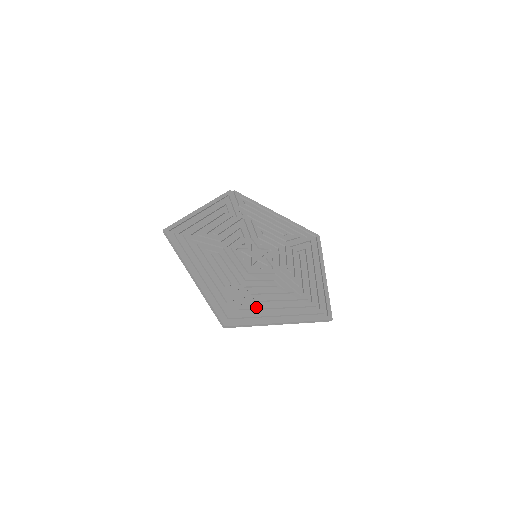
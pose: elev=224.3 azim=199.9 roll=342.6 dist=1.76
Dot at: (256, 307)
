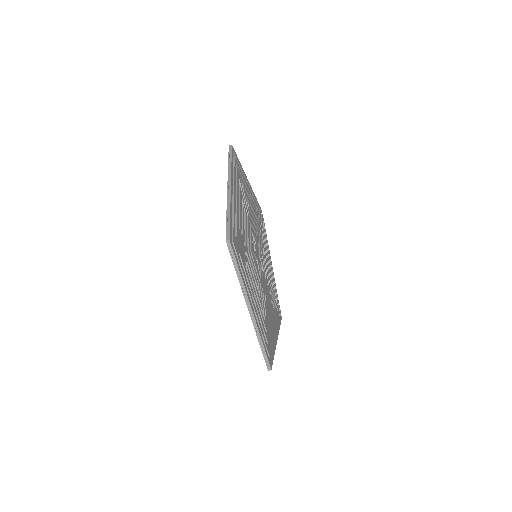
Dot at: (246, 272)
